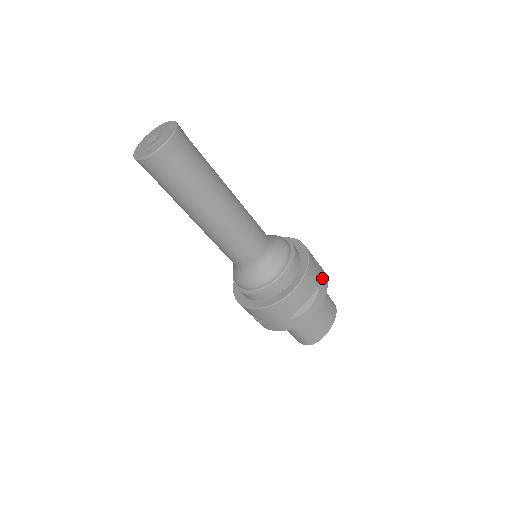
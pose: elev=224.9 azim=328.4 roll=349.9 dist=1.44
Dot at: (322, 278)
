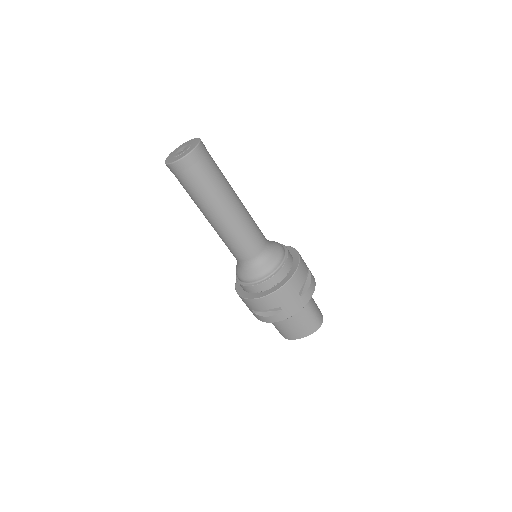
Dot at: (293, 304)
